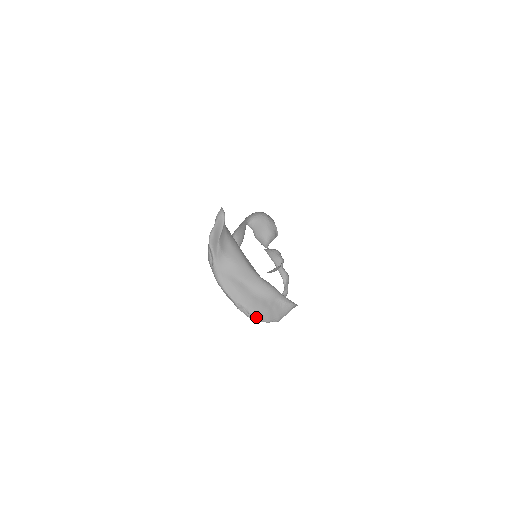
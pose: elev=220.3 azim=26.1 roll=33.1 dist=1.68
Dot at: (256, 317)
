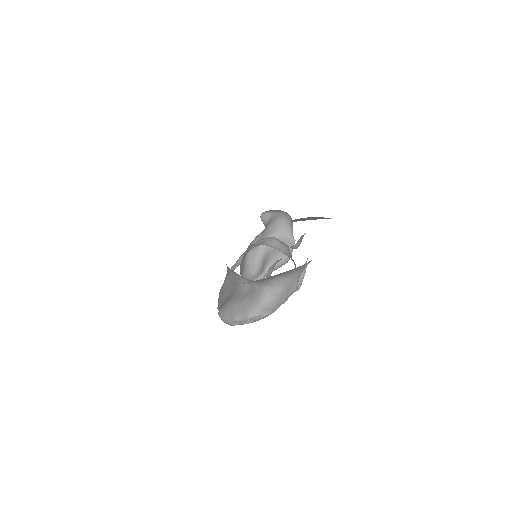
Dot at: (222, 317)
